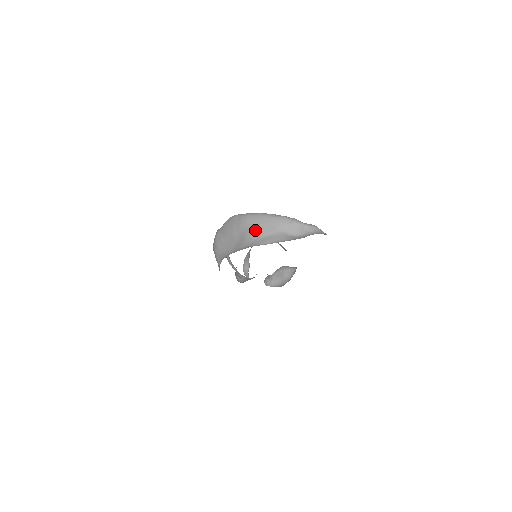
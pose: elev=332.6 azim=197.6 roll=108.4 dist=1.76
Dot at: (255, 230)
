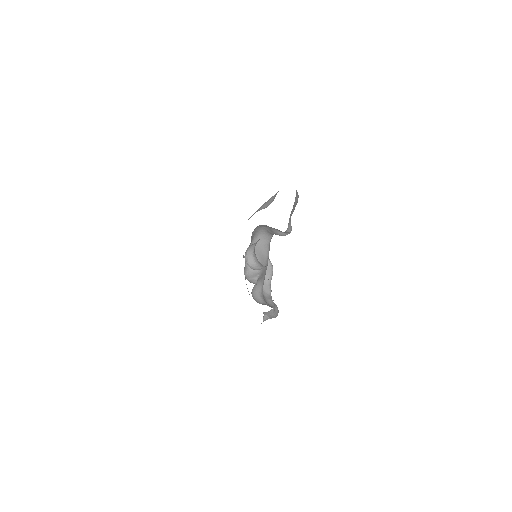
Dot at: occluded
